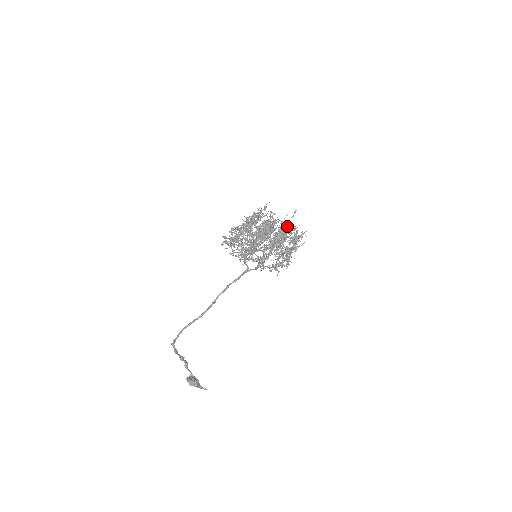
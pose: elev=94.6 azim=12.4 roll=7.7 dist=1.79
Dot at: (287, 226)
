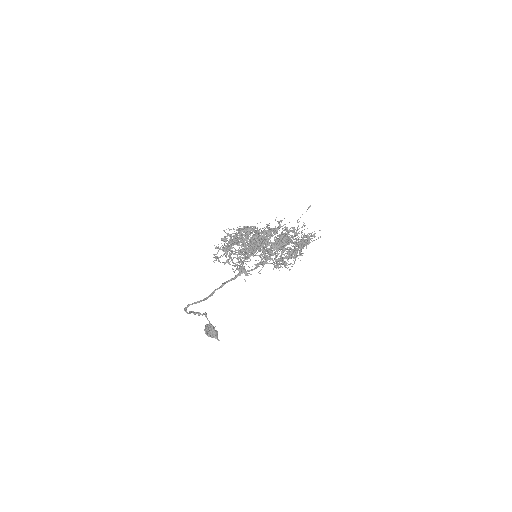
Dot at: (292, 230)
